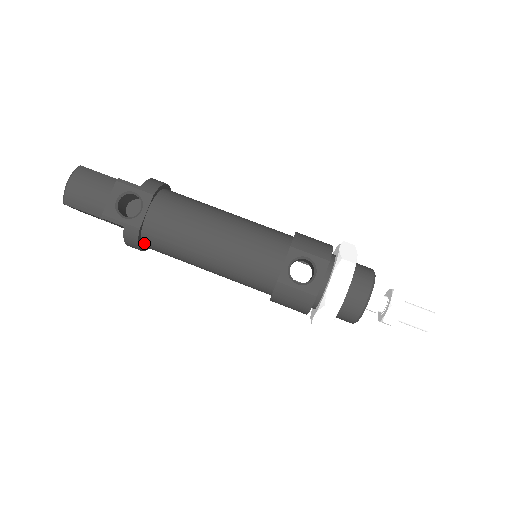
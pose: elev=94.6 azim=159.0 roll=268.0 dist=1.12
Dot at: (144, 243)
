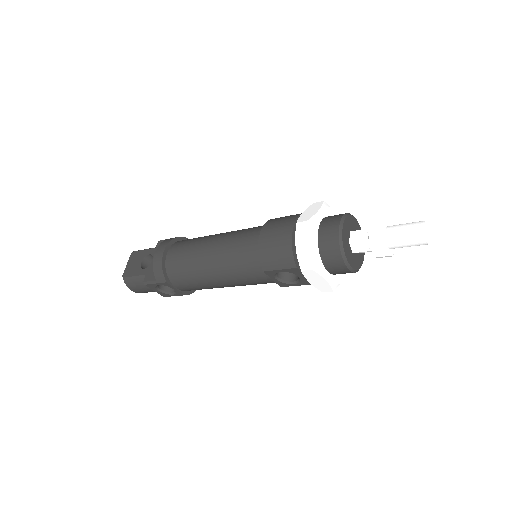
Dot at: occluded
